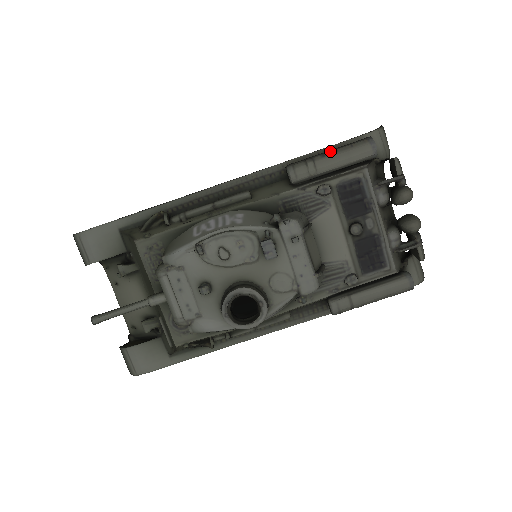
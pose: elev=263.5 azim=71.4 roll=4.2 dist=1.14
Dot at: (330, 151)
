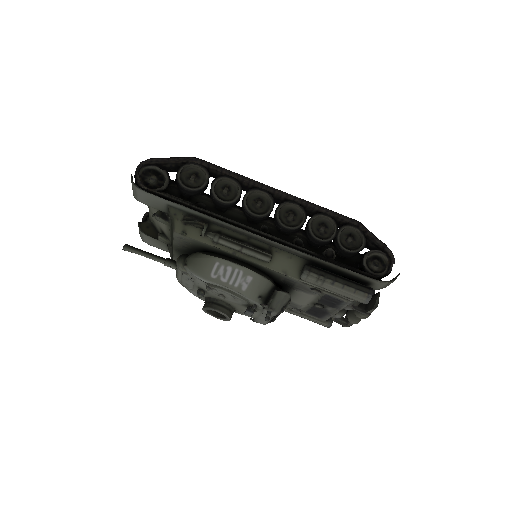
Dot at: (340, 284)
